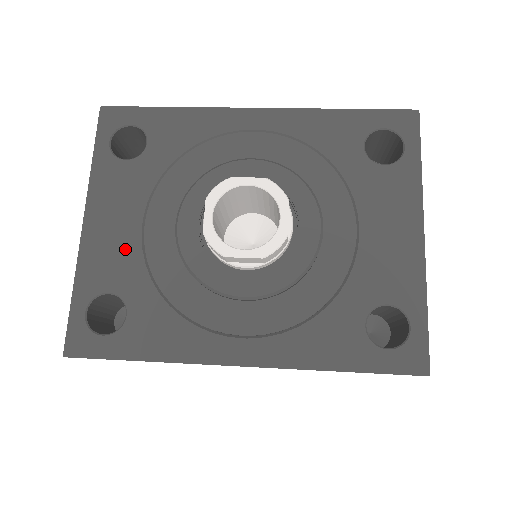
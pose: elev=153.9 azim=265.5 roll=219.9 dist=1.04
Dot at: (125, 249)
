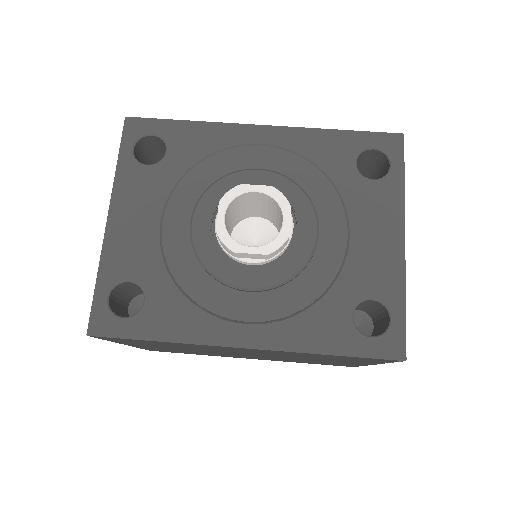
Dot at: (144, 243)
